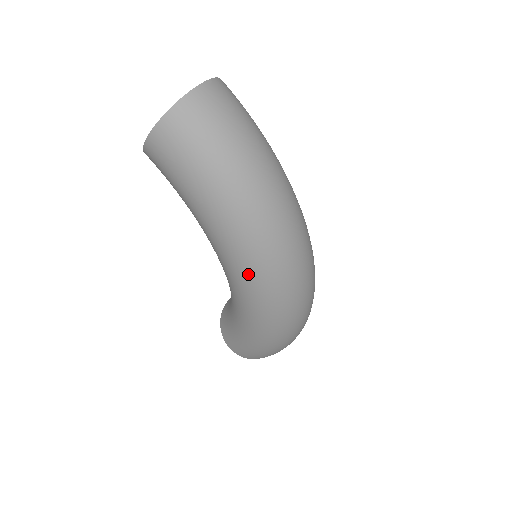
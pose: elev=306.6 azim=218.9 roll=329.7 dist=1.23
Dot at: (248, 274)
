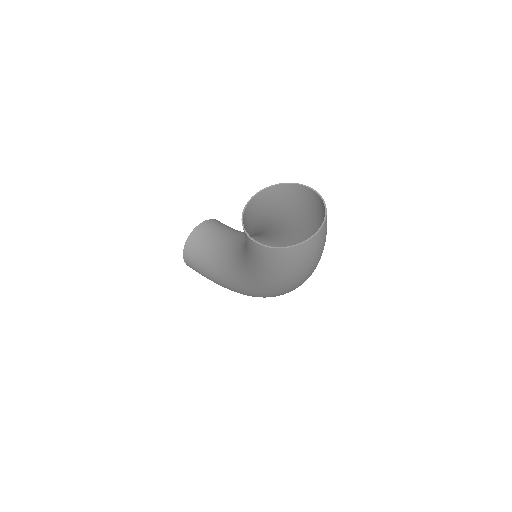
Dot at: (260, 294)
